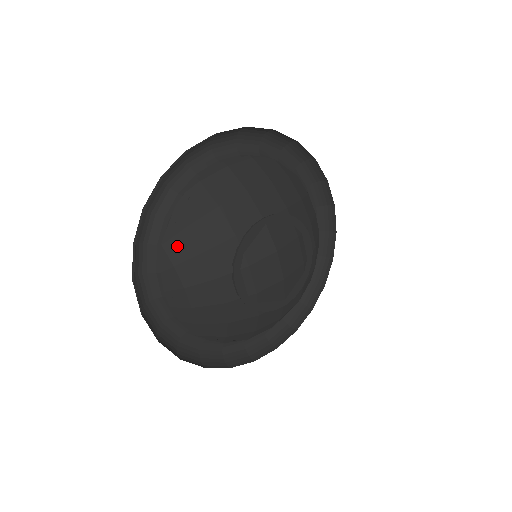
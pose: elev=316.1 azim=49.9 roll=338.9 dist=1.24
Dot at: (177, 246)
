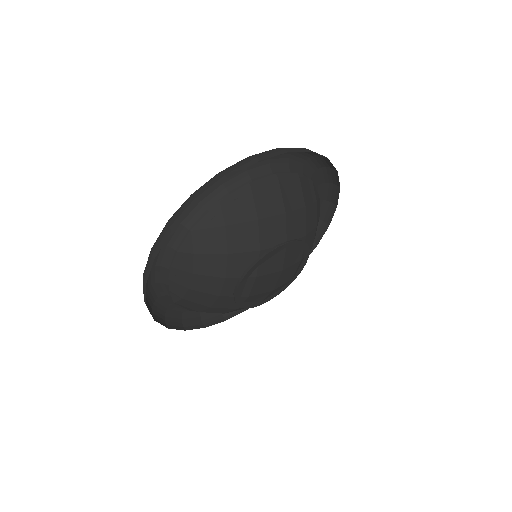
Dot at: (205, 238)
